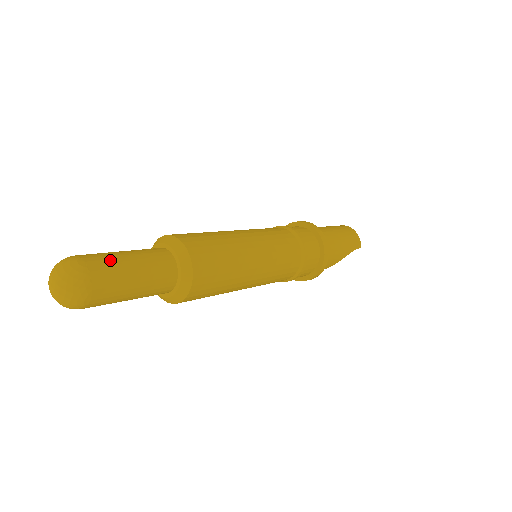
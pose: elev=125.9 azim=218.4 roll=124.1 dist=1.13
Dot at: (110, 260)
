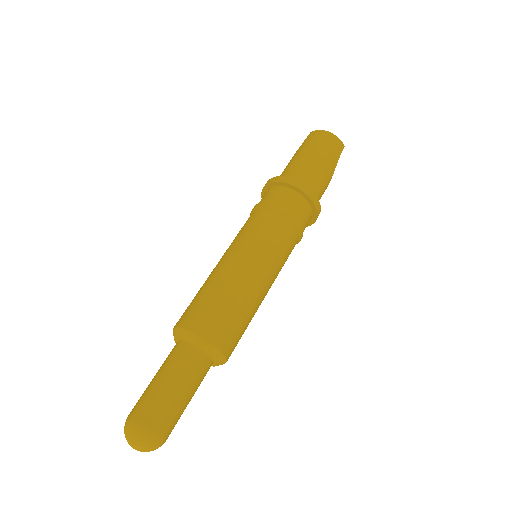
Dot at: (158, 403)
